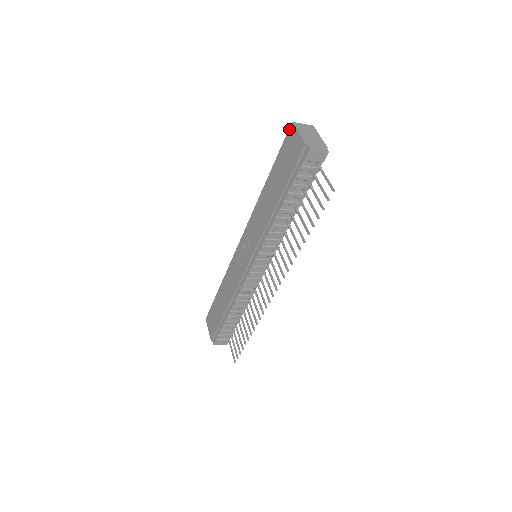
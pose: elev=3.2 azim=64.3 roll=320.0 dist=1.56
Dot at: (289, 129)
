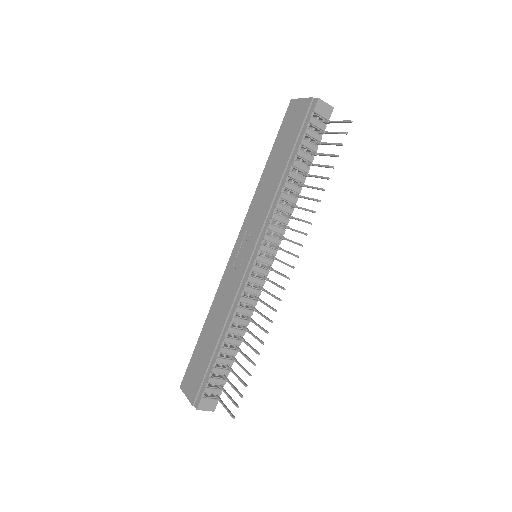
Dot at: (288, 106)
